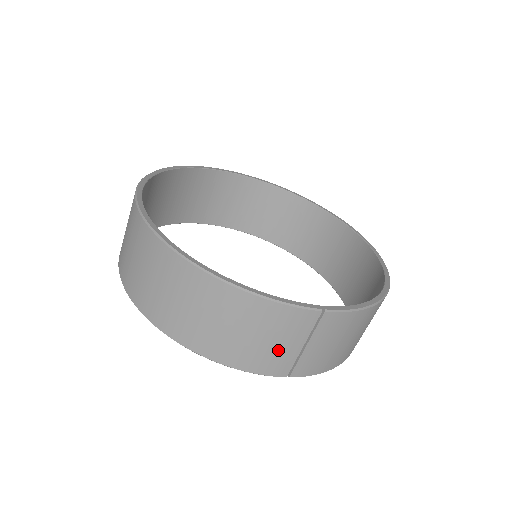
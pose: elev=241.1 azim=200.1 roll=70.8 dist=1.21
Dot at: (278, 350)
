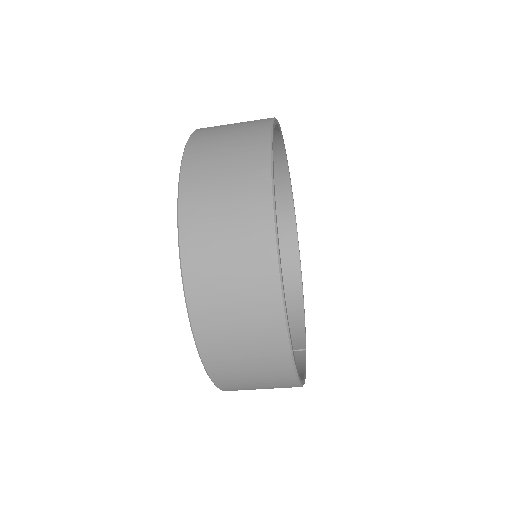
Dot at: occluded
